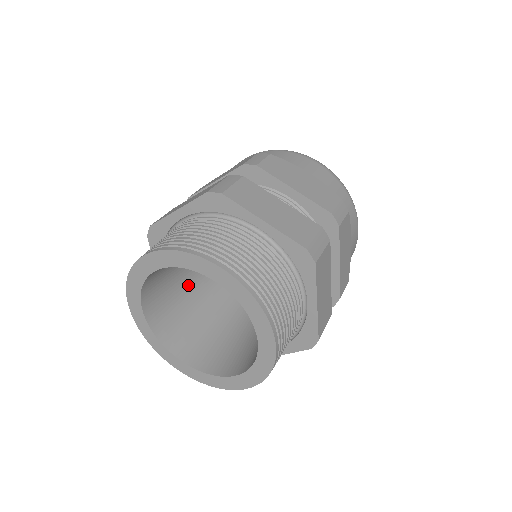
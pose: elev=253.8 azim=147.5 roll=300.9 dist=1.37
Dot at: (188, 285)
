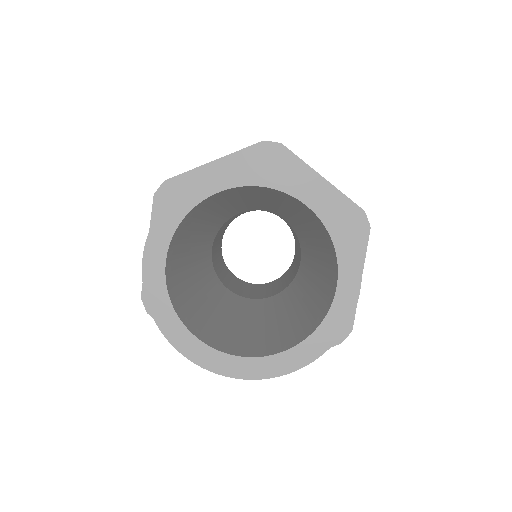
Dot at: (191, 265)
